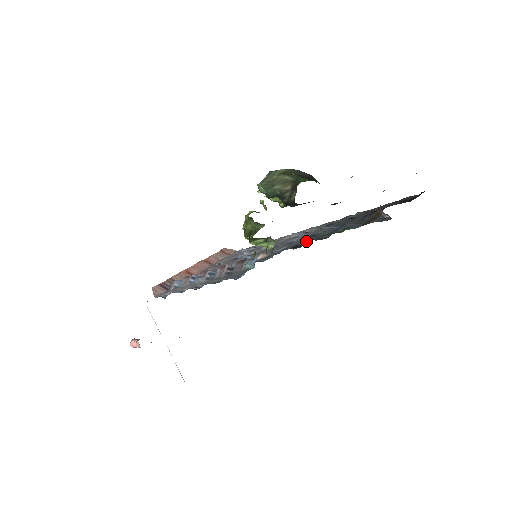
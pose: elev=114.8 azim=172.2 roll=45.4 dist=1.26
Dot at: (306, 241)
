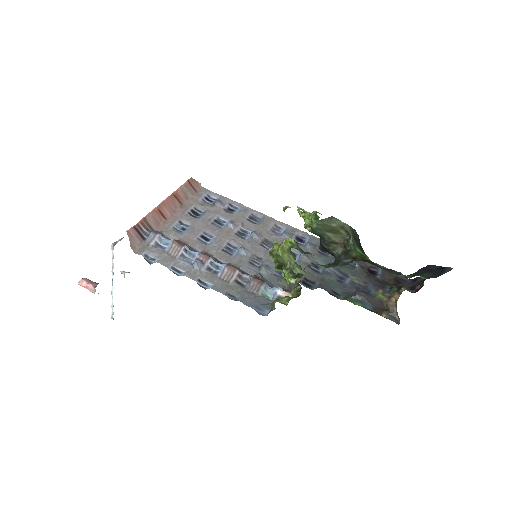
Dot at: (314, 279)
